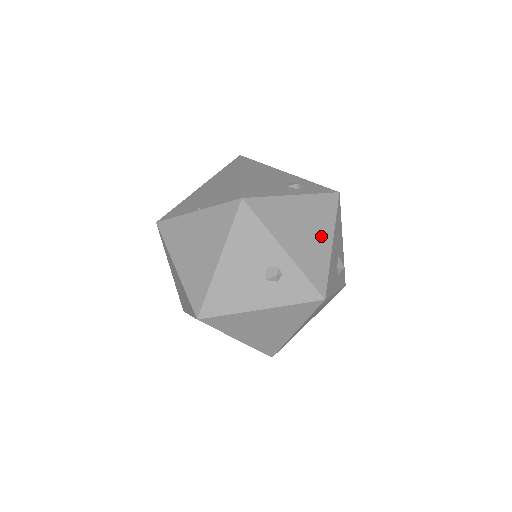
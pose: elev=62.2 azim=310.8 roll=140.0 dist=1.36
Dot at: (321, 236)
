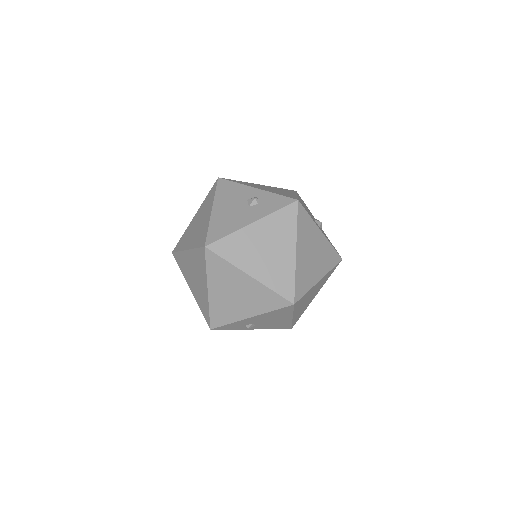
Dot at: (286, 192)
